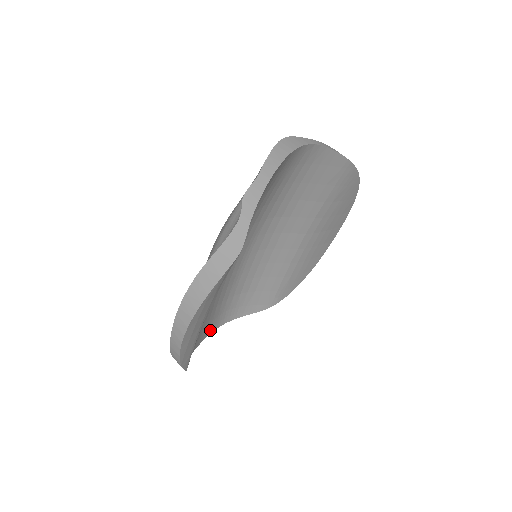
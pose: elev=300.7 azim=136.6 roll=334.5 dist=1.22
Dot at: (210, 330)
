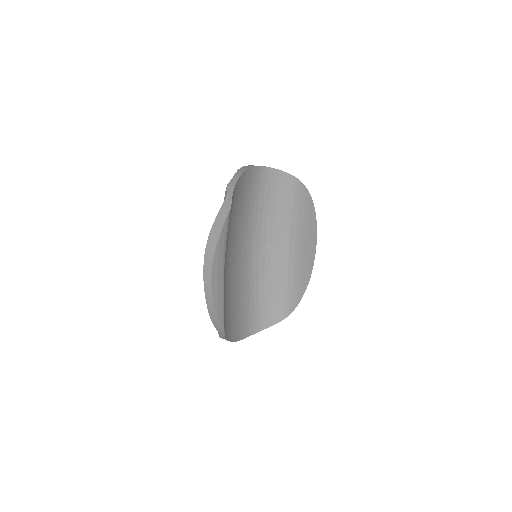
Dot at: (242, 335)
